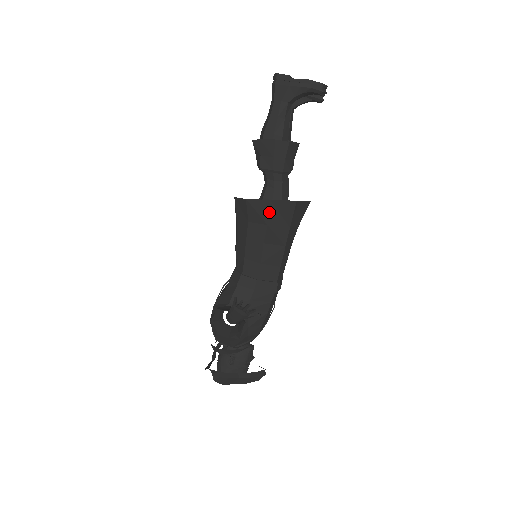
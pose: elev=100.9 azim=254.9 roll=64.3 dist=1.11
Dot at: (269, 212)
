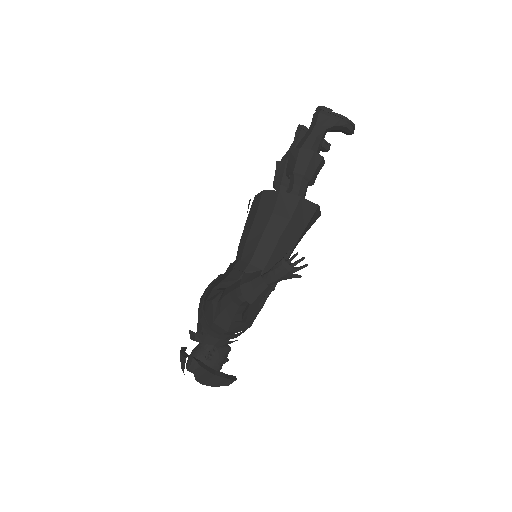
Dot at: (296, 207)
